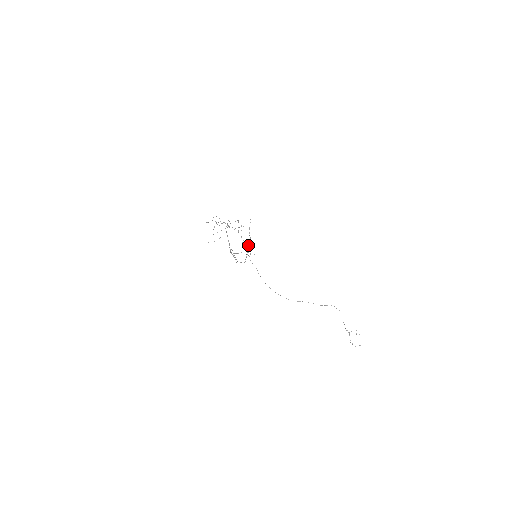
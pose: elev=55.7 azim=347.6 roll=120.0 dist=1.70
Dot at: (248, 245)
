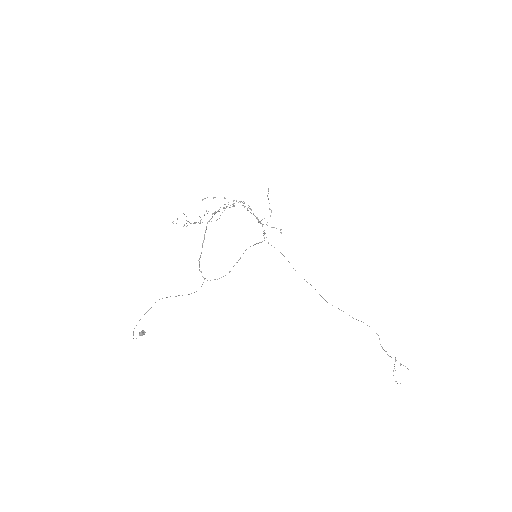
Dot at: (141, 332)
